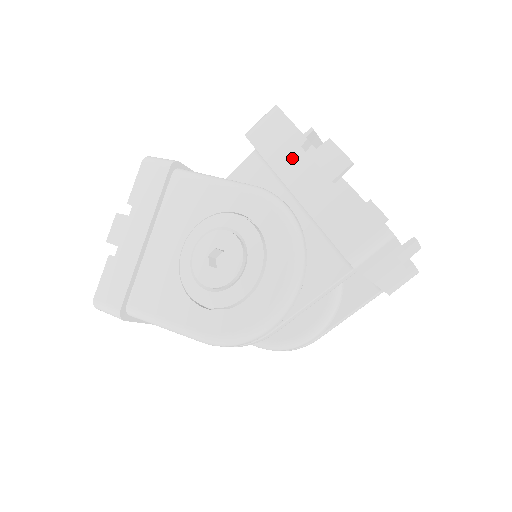
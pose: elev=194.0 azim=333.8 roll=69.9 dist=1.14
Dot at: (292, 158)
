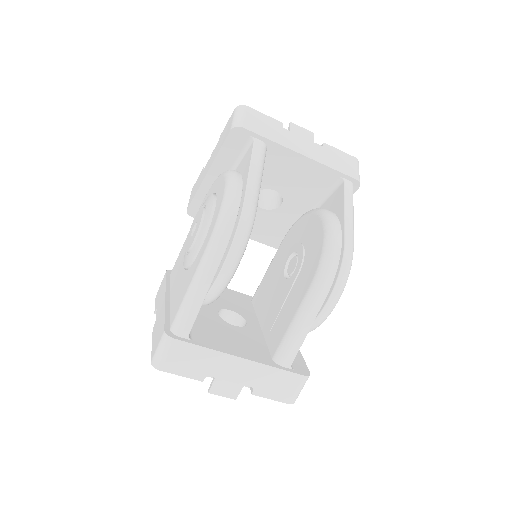
Dot at: (202, 176)
